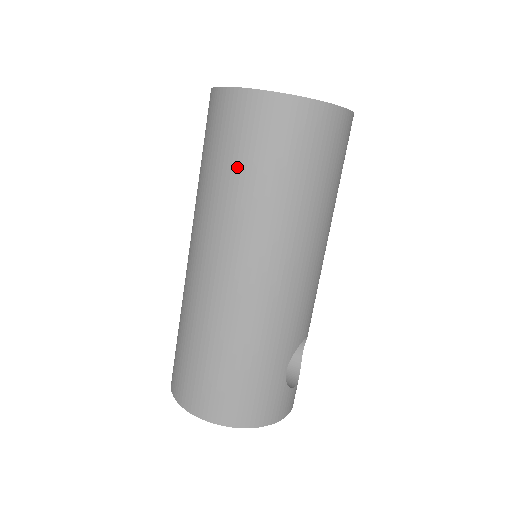
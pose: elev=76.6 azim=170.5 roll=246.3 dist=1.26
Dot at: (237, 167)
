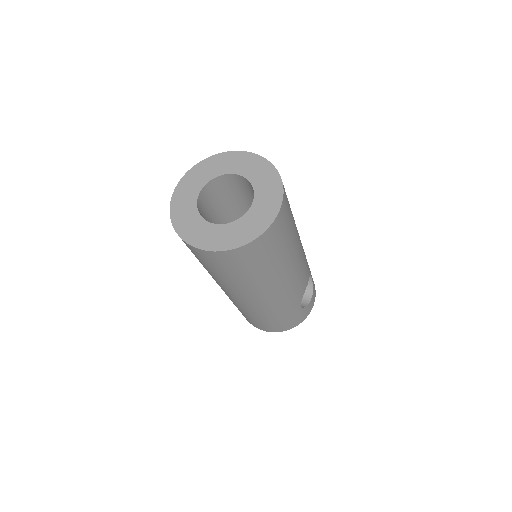
Dot at: (217, 273)
